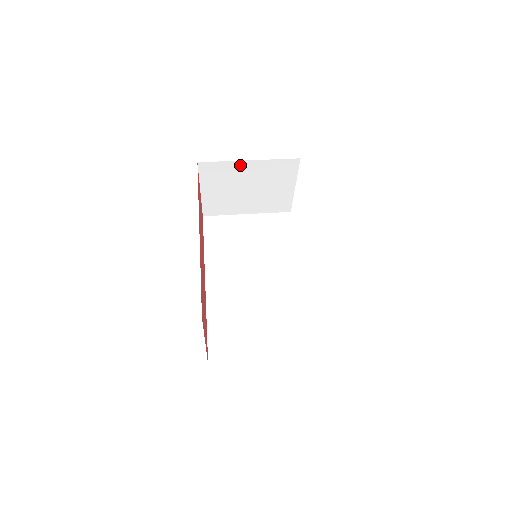
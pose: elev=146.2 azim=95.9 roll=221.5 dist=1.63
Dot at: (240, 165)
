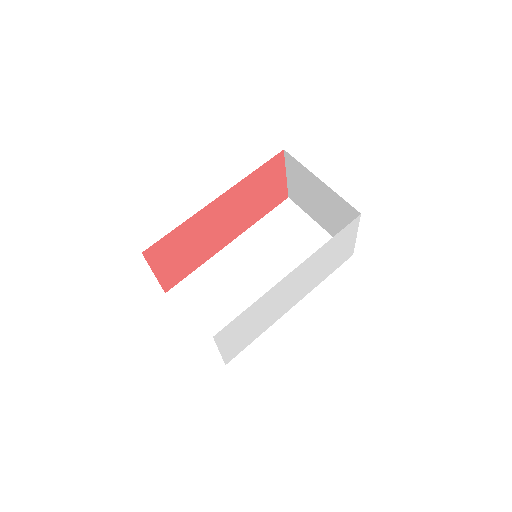
Dot at: (314, 178)
